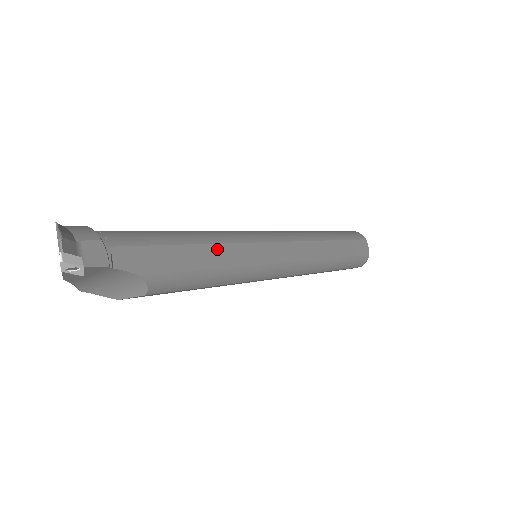
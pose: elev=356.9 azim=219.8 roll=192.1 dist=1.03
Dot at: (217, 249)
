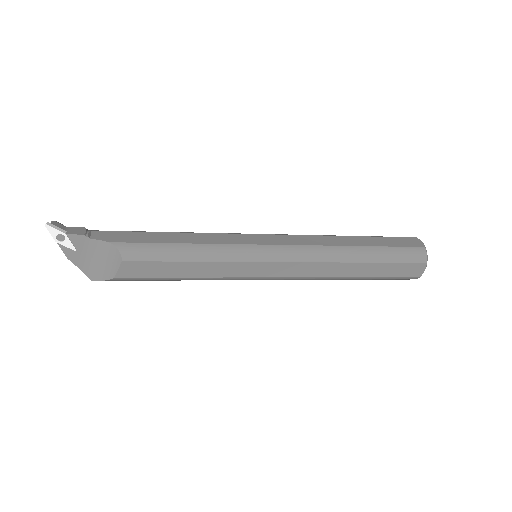
Dot at: (189, 235)
